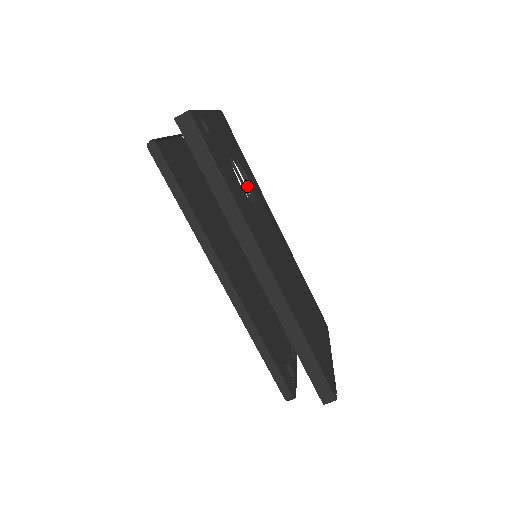
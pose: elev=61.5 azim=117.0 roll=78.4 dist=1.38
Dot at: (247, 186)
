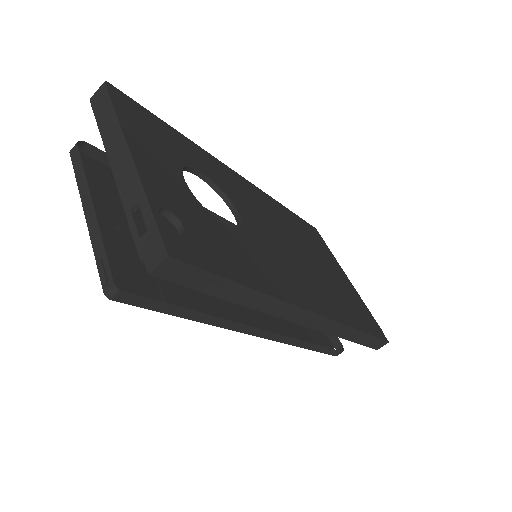
Dot at: (208, 184)
